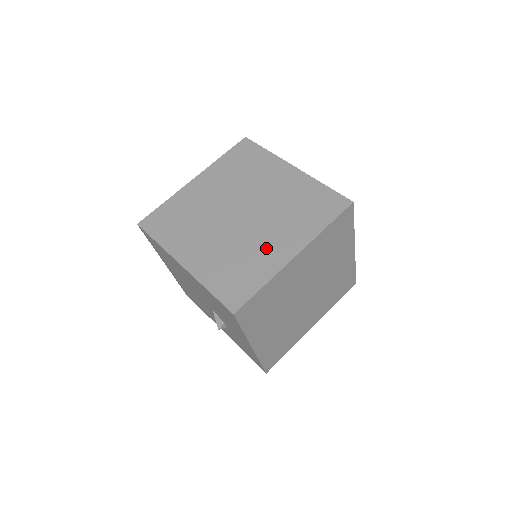
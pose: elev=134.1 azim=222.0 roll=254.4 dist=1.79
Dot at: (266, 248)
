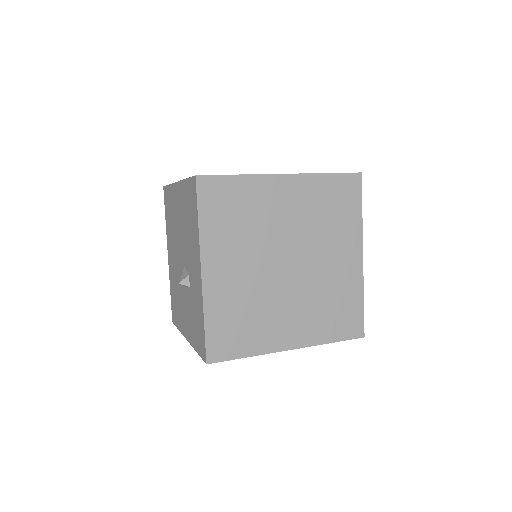
Dot at: occluded
